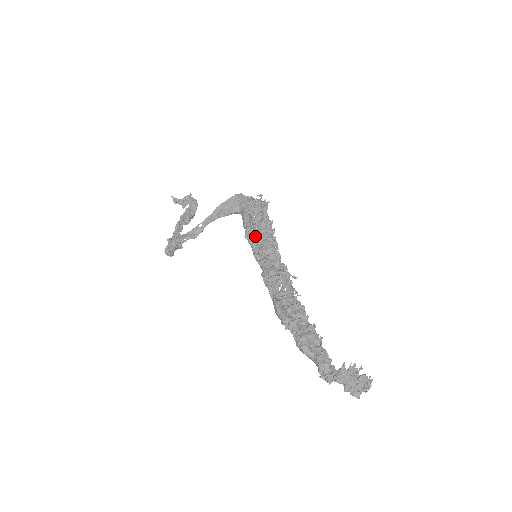
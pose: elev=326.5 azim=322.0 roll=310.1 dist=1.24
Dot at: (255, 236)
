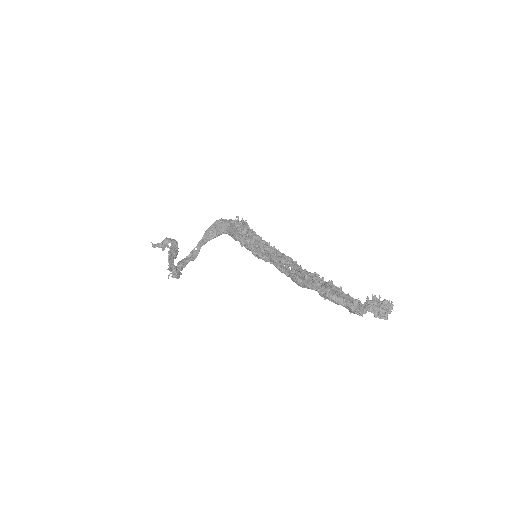
Dot at: (249, 242)
